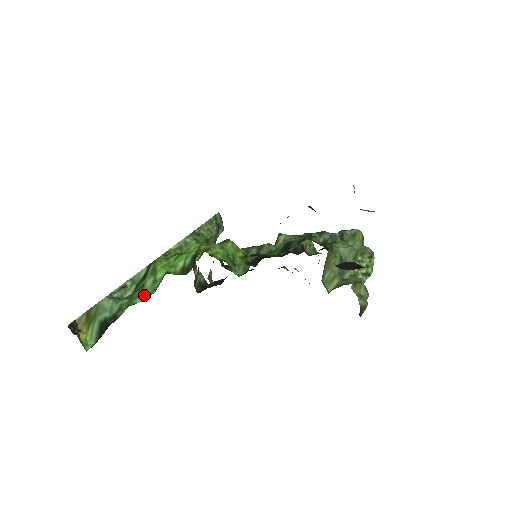
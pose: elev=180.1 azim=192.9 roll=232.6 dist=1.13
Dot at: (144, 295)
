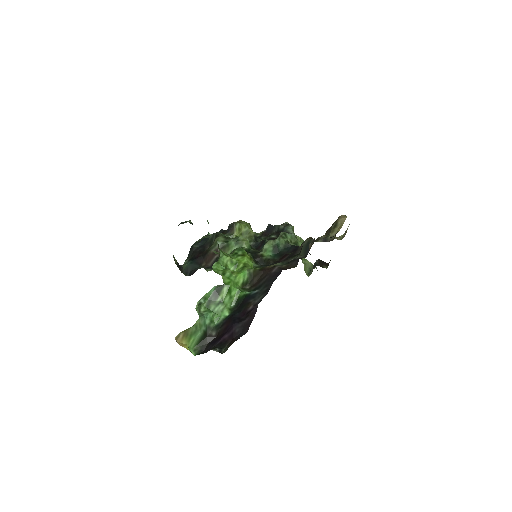
Dot at: (228, 308)
